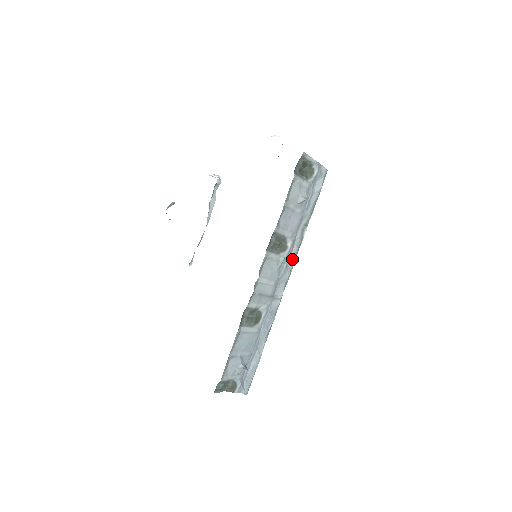
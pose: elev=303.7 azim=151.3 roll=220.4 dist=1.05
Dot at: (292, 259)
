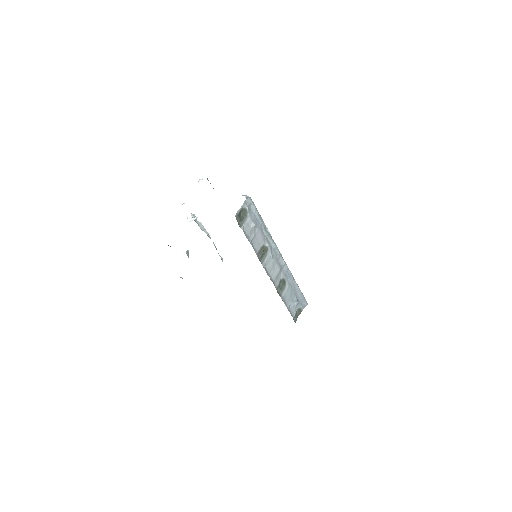
Dot at: (274, 246)
